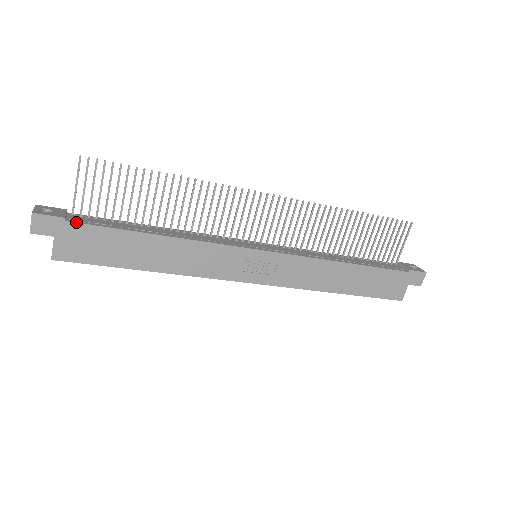
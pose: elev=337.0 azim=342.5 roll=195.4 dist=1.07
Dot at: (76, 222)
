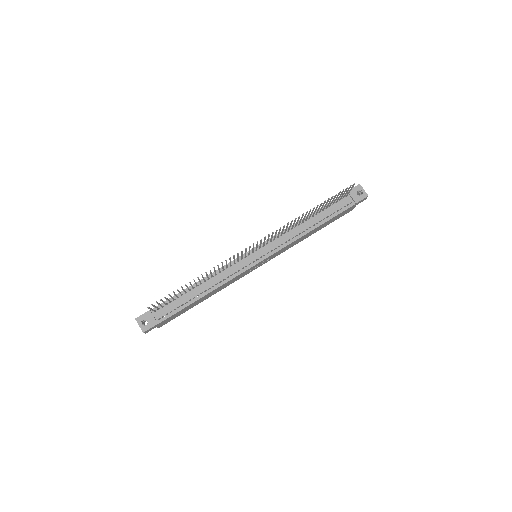
Dot at: (163, 321)
